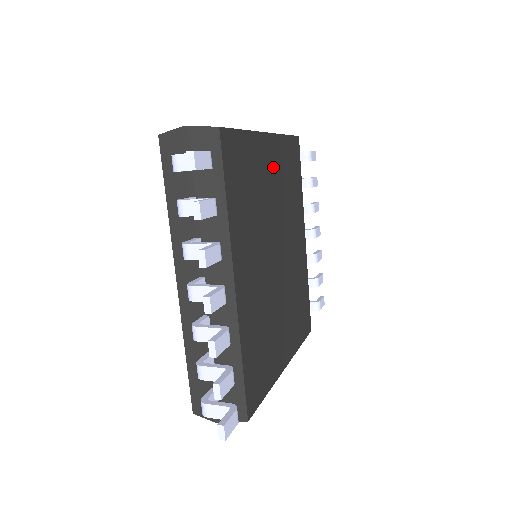
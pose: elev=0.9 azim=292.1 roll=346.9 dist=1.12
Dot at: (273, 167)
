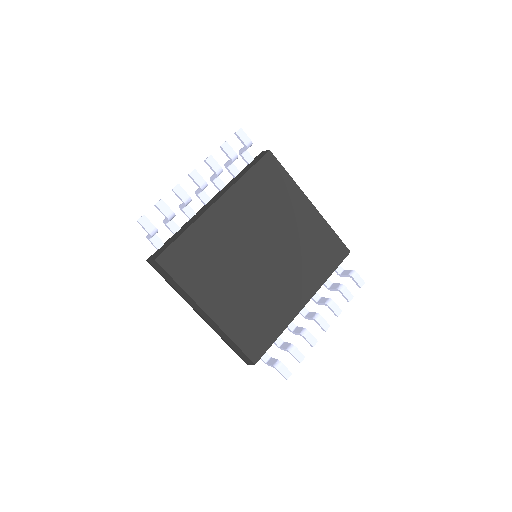
Dot at: (302, 220)
